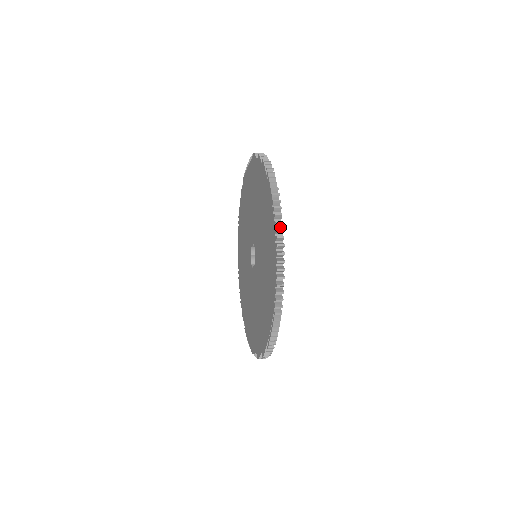
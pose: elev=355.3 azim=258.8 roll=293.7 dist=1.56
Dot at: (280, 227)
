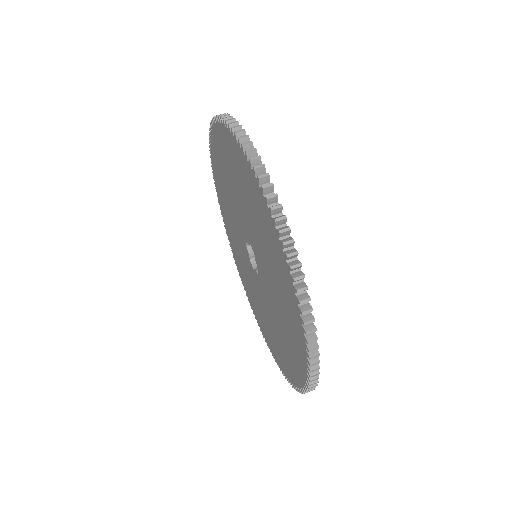
Dot at: (310, 321)
